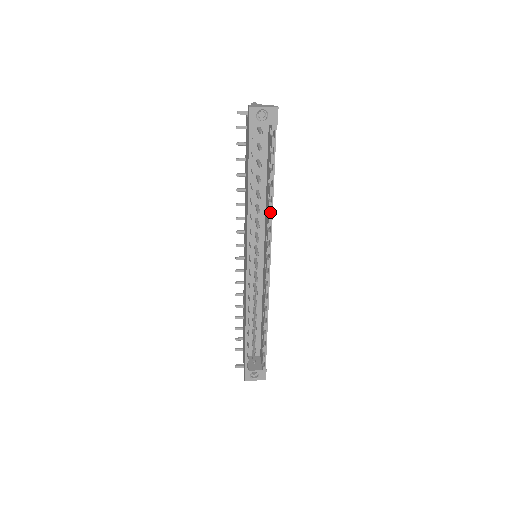
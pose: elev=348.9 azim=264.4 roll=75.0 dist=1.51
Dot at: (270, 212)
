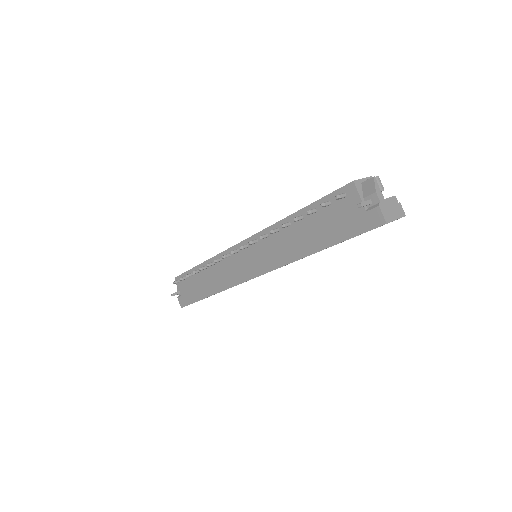
Dot at: occluded
